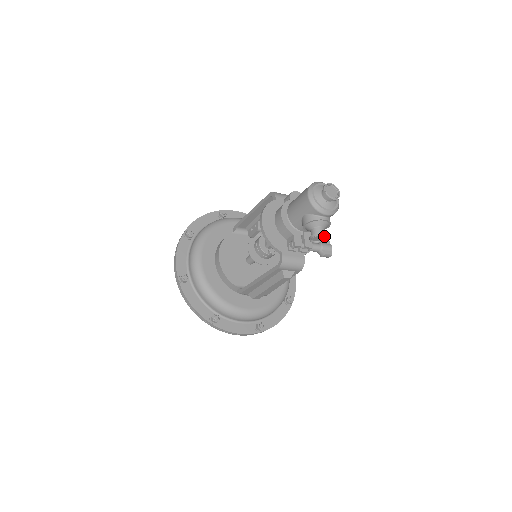
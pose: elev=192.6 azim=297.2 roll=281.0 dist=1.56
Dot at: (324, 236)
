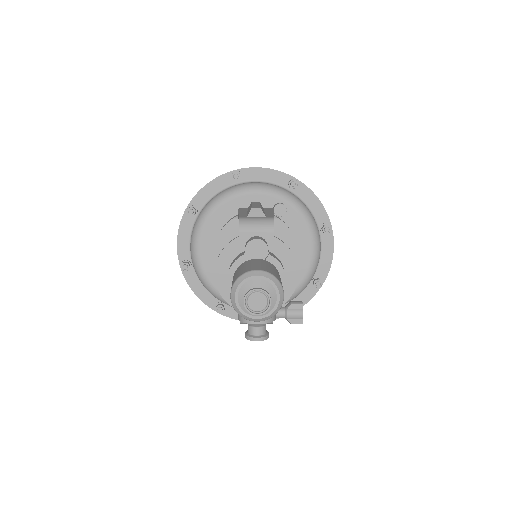
Dot at: (260, 338)
